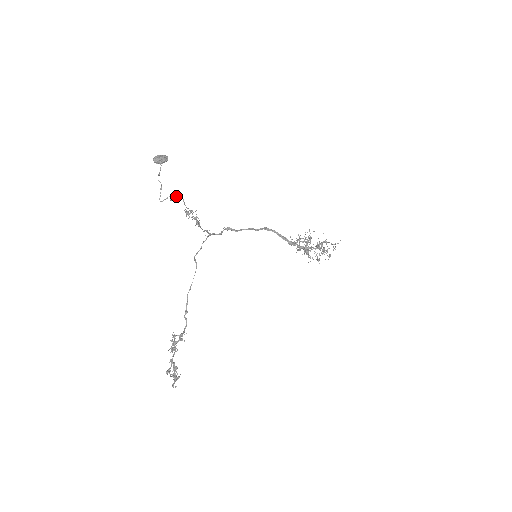
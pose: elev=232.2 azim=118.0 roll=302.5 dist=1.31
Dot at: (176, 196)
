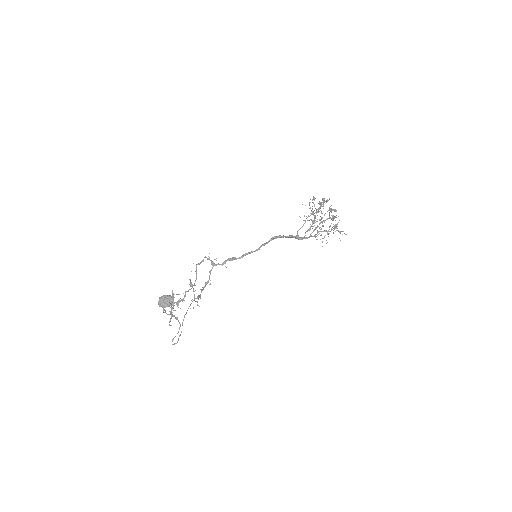
Dot at: (178, 332)
